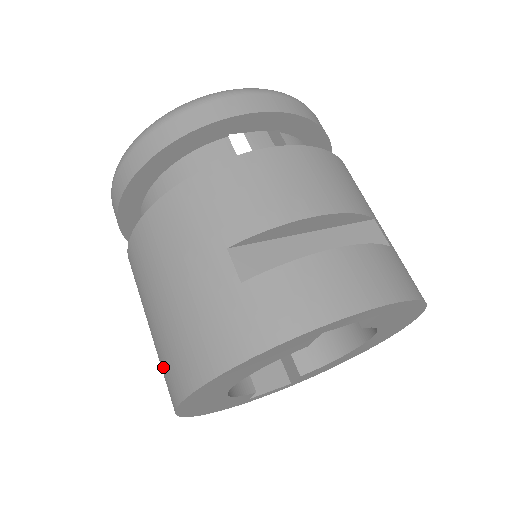
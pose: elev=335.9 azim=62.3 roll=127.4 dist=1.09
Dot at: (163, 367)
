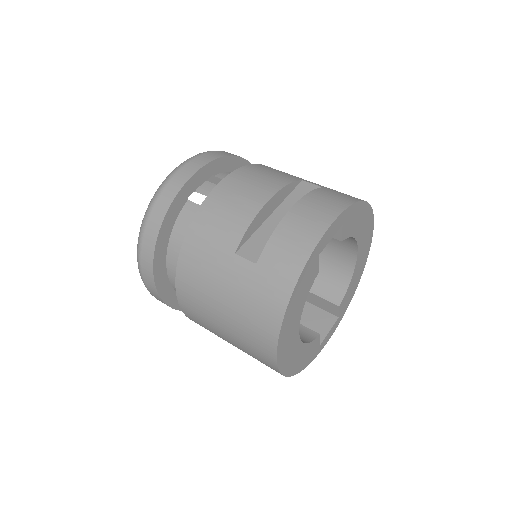
Dot at: (252, 351)
